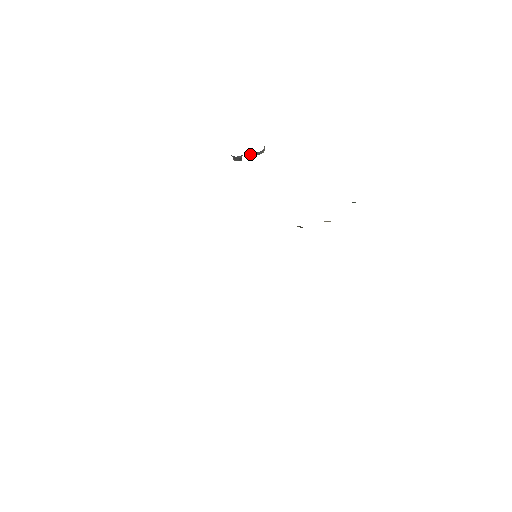
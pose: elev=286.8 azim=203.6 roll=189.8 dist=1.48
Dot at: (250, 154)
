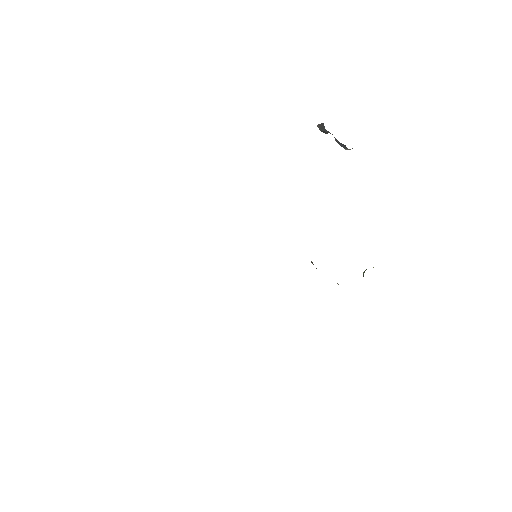
Dot at: occluded
